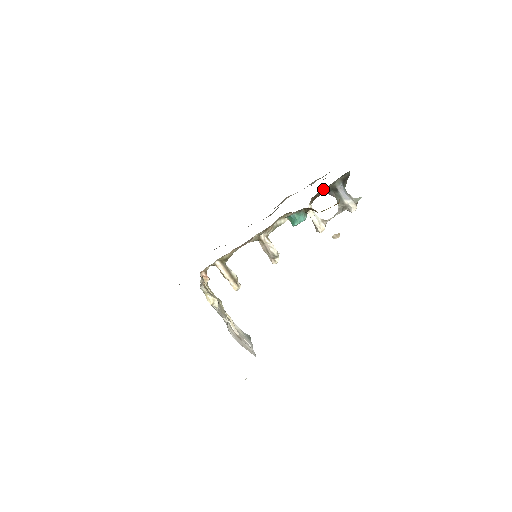
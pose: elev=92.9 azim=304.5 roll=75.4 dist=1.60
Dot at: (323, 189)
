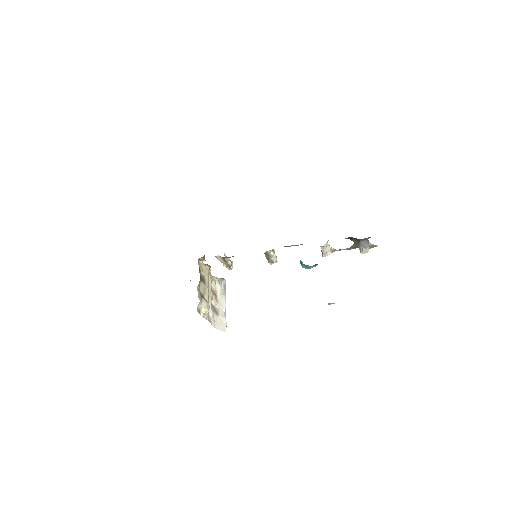
Dot at: occluded
